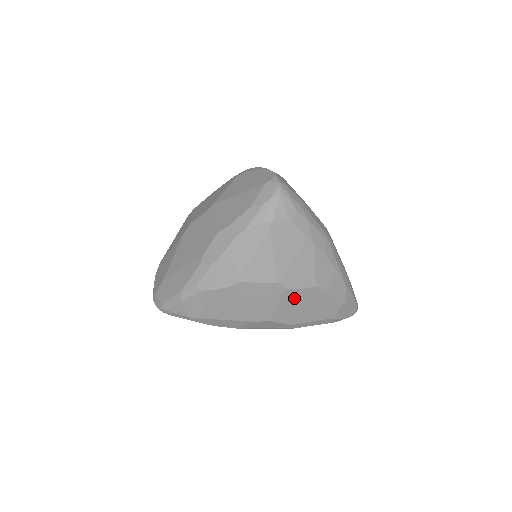
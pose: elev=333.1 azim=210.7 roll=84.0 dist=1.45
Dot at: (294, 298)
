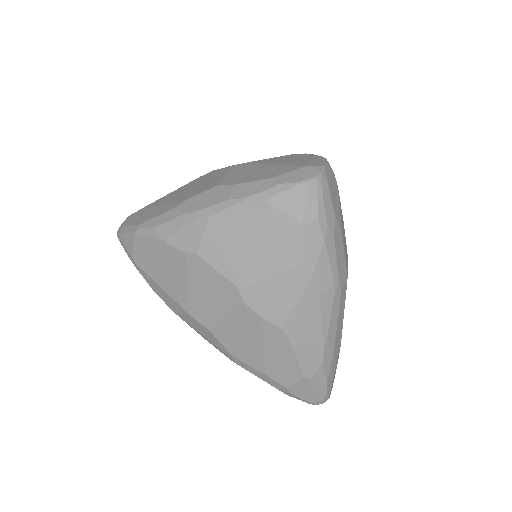
Dot at: (249, 323)
